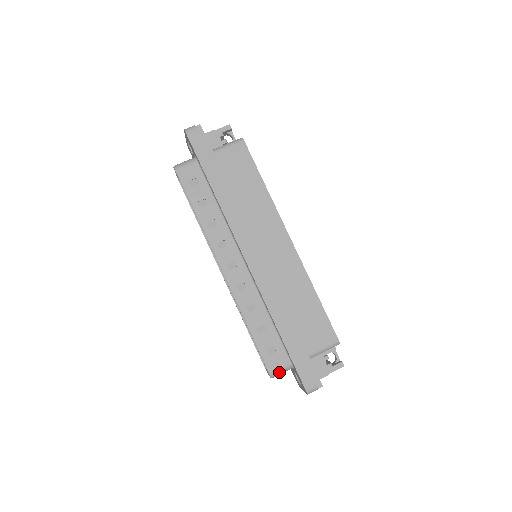
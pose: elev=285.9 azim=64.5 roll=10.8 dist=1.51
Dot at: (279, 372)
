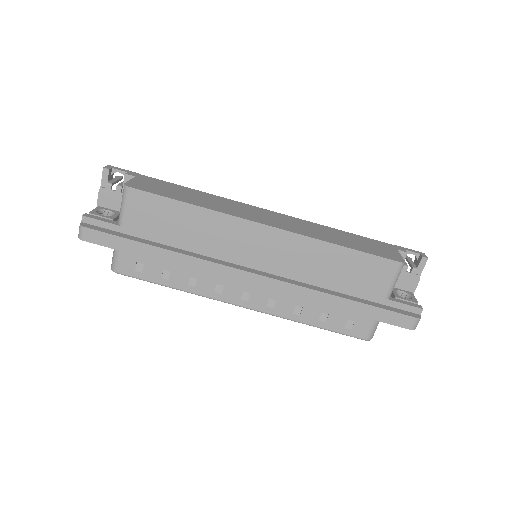
Dot at: (373, 332)
